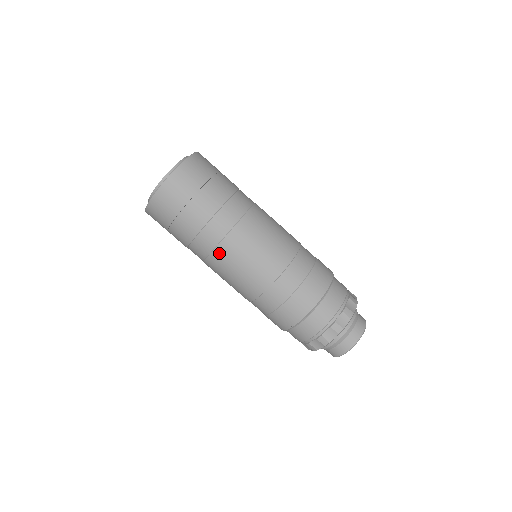
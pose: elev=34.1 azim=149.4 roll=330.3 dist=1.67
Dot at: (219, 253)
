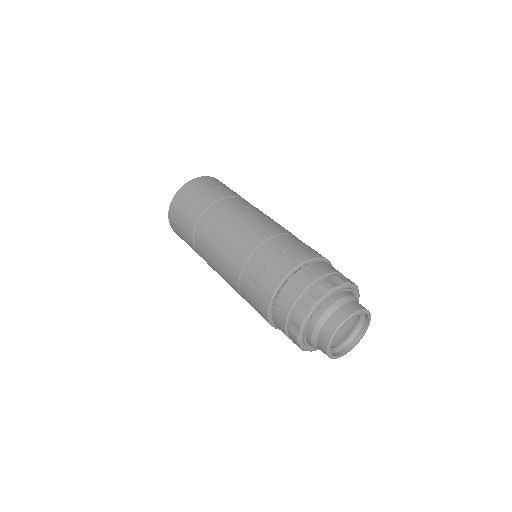
Dot at: (218, 224)
